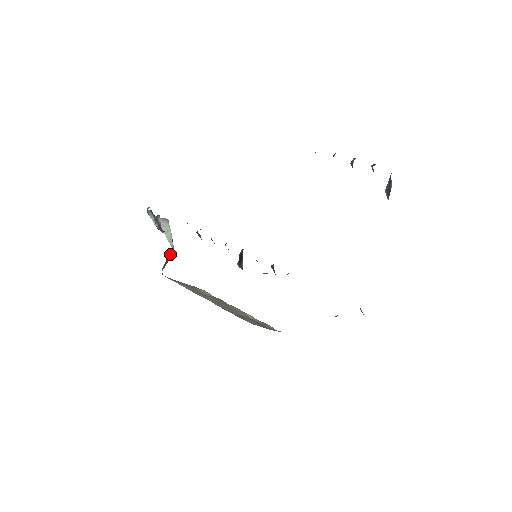
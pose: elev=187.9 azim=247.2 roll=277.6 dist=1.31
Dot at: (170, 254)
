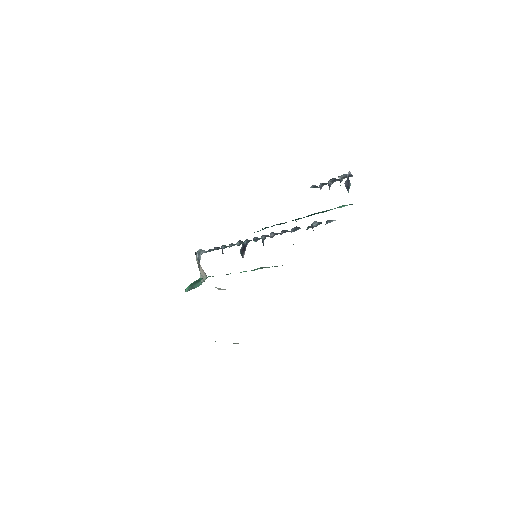
Dot at: (197, 284)
